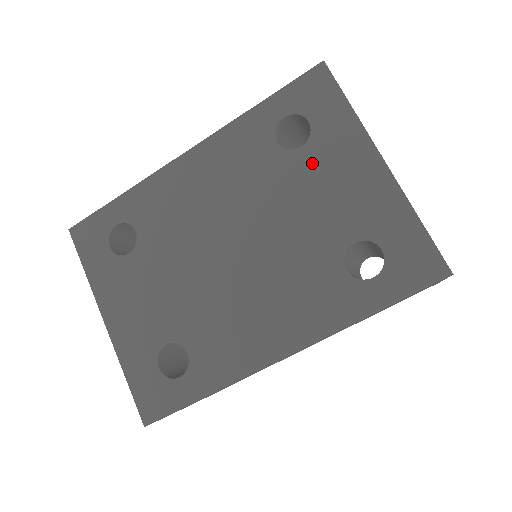
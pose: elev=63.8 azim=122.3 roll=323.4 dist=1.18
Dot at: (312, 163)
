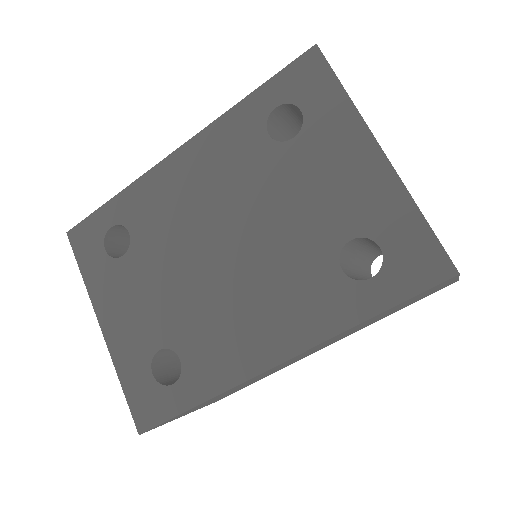
Dot at: (305, 155)
